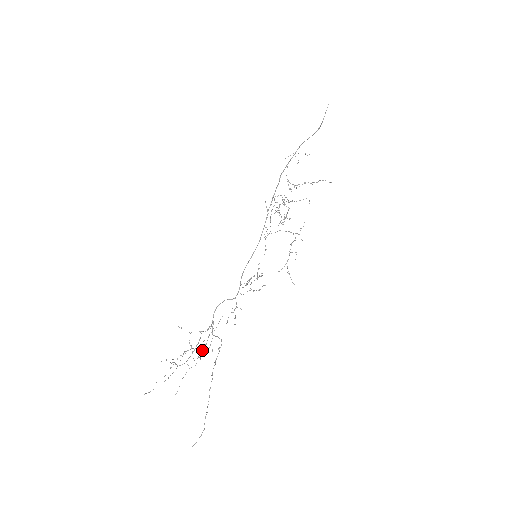
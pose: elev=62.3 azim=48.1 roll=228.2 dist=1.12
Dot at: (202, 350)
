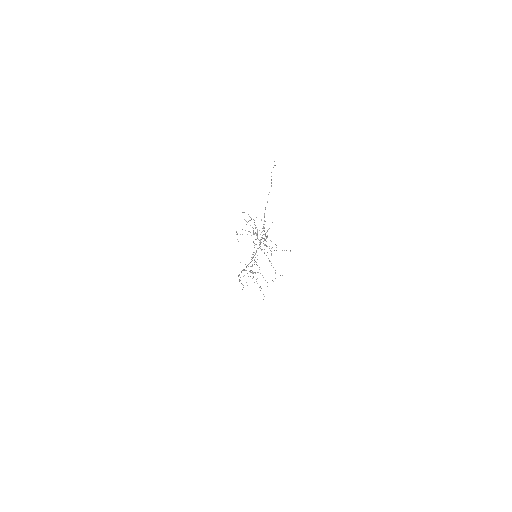
Dot at: occluded
